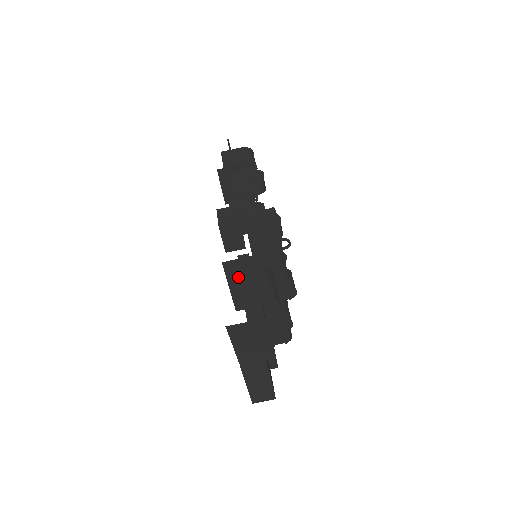
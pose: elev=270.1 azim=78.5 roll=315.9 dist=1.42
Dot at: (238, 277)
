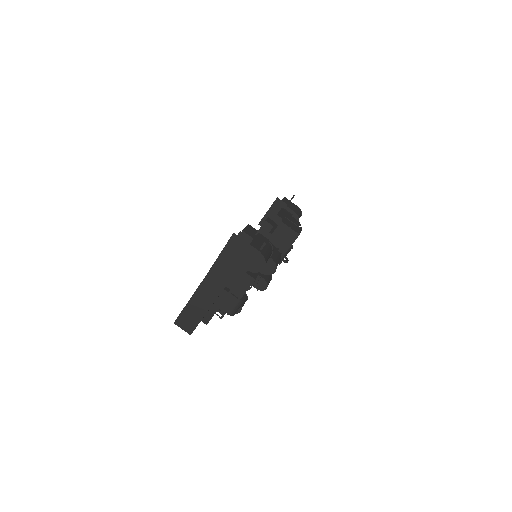
Dot at: occluded
